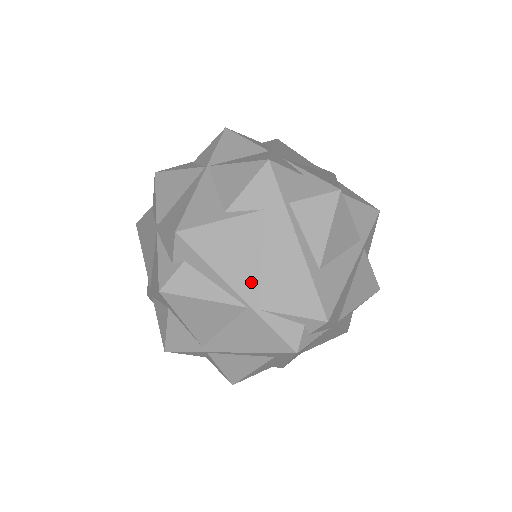
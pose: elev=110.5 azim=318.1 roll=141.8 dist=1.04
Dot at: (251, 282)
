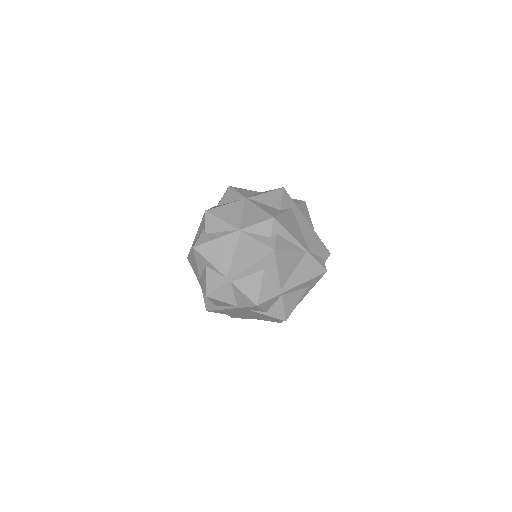
Dot at: (303, 240)
